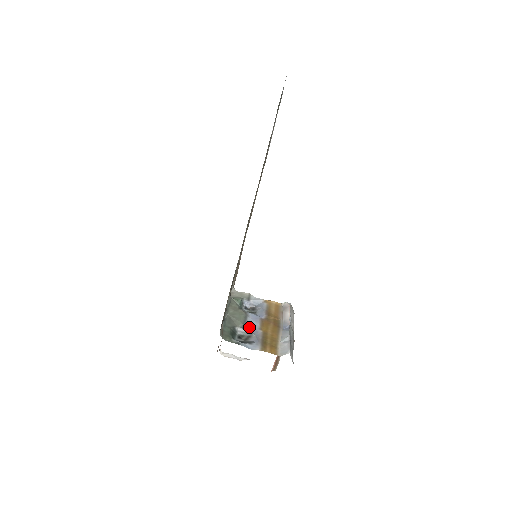
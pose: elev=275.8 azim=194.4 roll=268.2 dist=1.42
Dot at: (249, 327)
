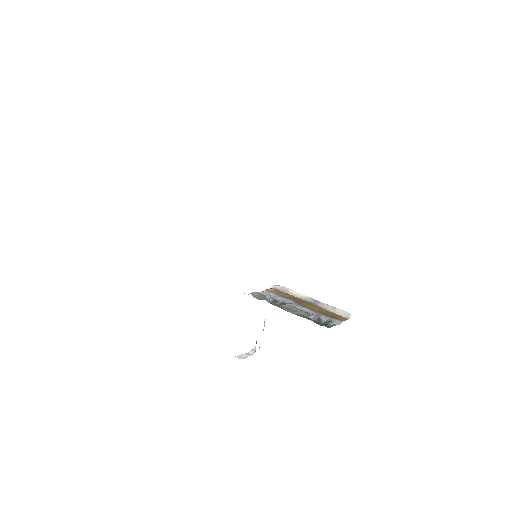
Dot at: (309, 313)
